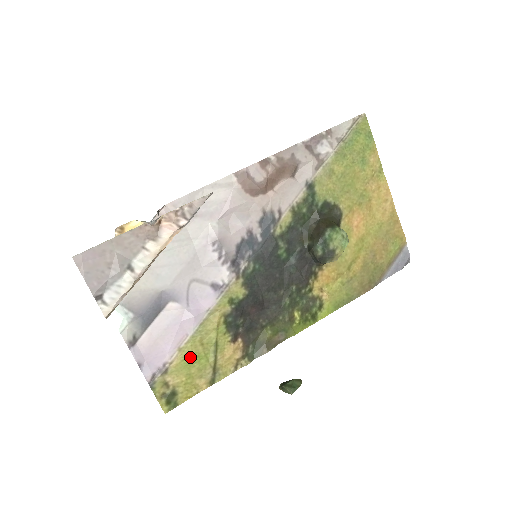
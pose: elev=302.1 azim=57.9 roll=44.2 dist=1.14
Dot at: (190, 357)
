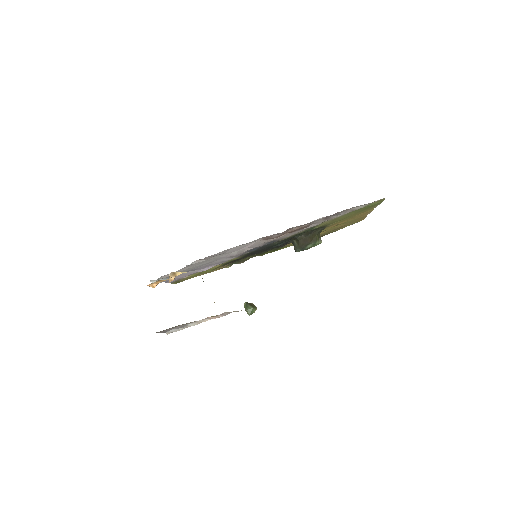
Dot at: (196, 274)
